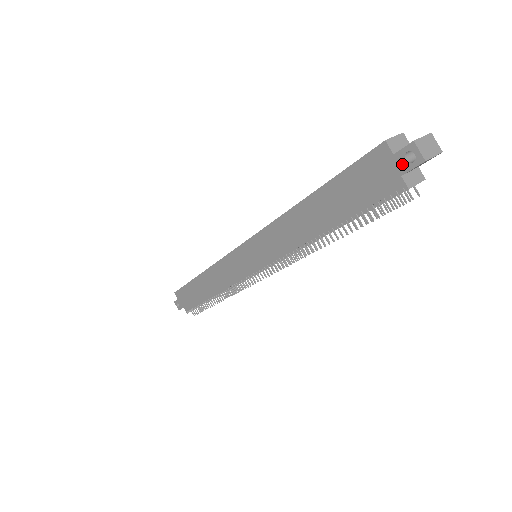
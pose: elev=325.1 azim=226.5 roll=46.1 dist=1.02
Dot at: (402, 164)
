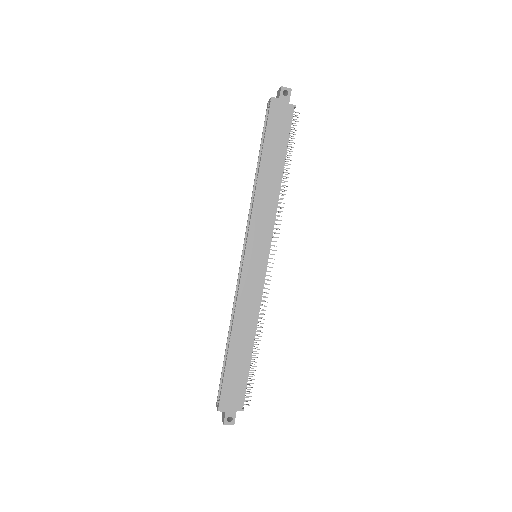
Dot at: (285, 99)
